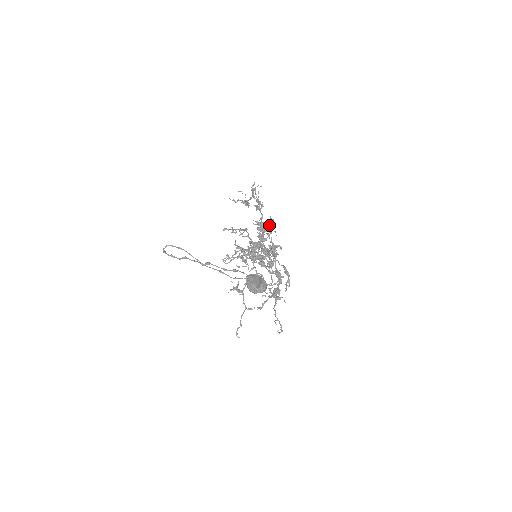
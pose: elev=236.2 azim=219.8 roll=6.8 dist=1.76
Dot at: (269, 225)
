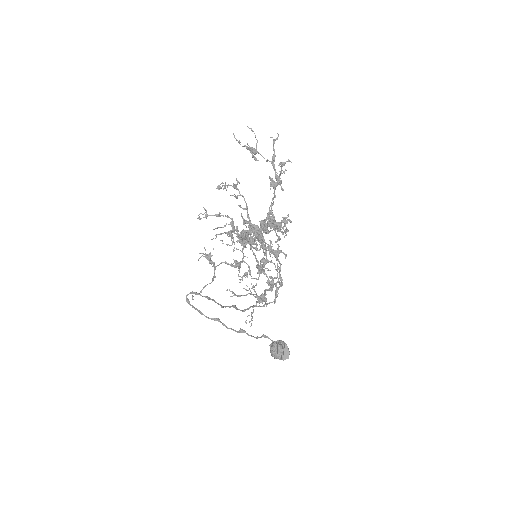
Dot at: (286, 230)
